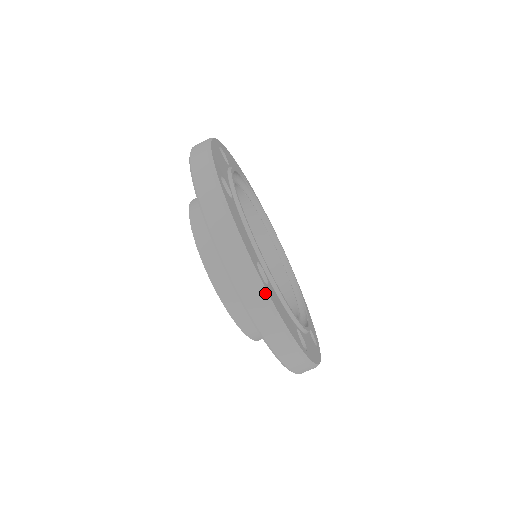
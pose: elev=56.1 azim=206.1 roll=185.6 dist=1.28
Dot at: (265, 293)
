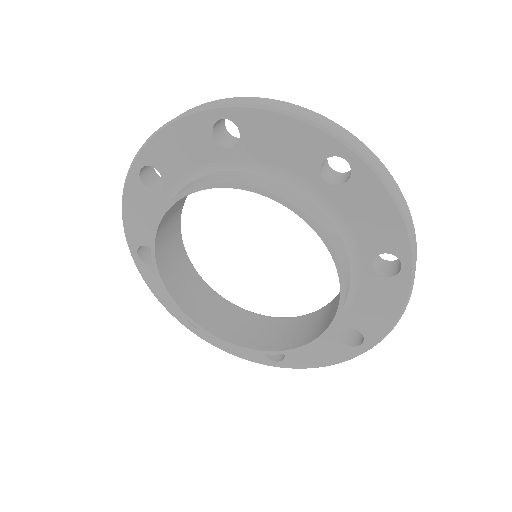
Dot at: (246, 98)
